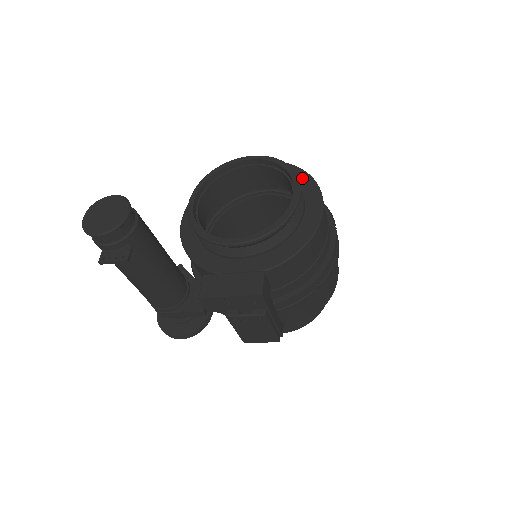
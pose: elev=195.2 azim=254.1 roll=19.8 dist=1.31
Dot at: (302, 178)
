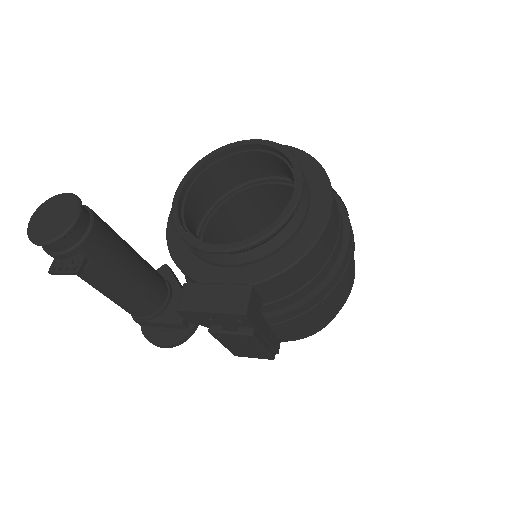
Dot at: (311, 169)
